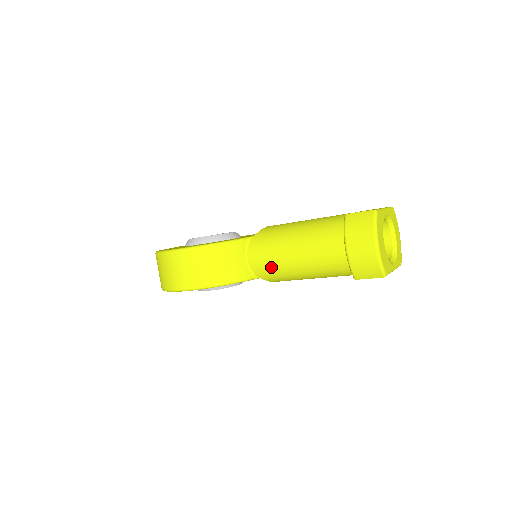
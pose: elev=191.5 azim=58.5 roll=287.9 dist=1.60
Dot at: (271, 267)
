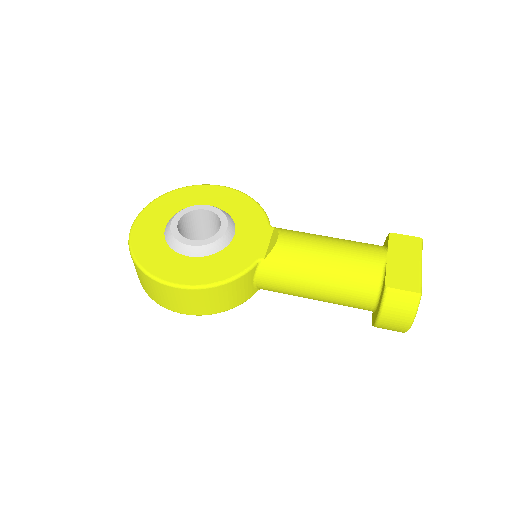
Dot at: (282, 292)
